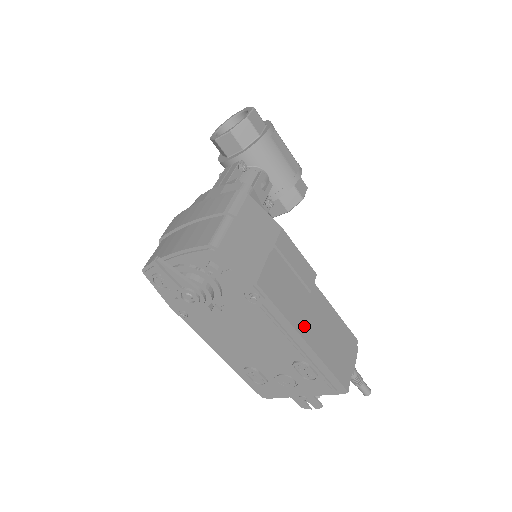
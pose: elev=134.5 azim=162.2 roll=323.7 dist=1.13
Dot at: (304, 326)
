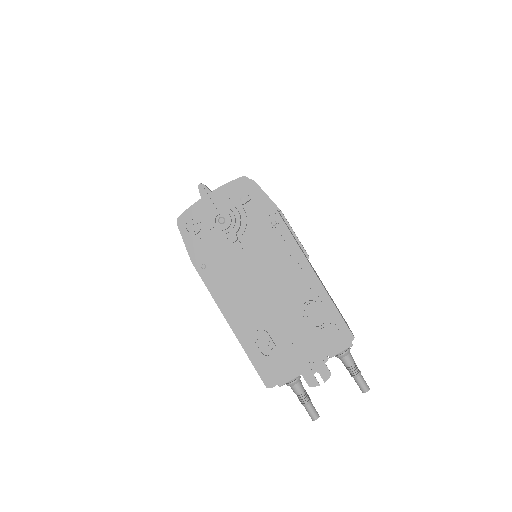
Dot at: occluded
